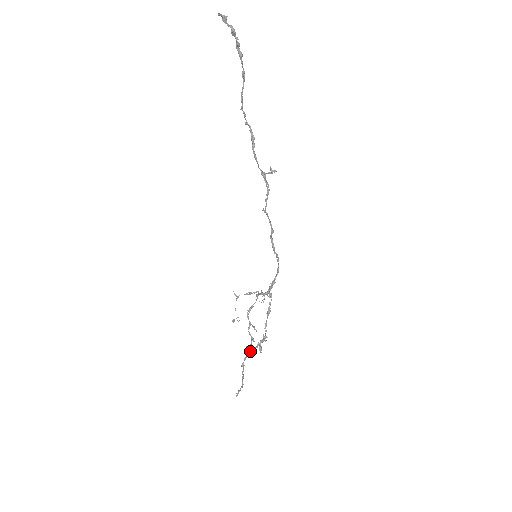
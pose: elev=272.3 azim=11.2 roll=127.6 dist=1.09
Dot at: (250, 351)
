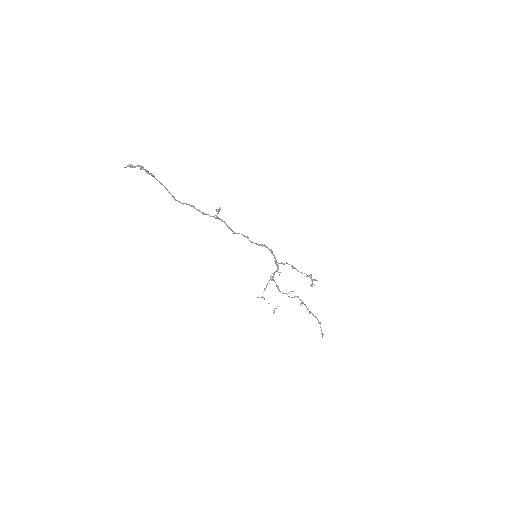
Dot at: occluded
